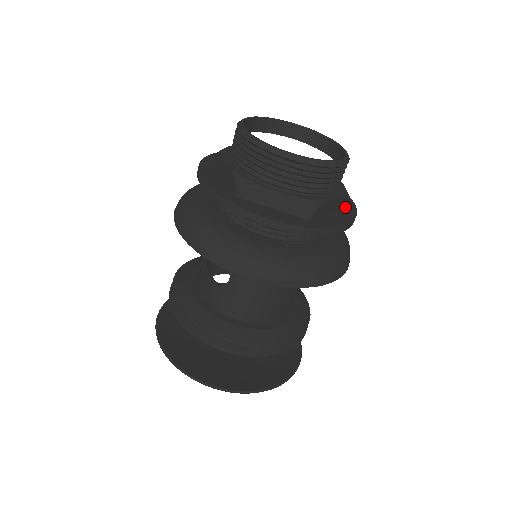
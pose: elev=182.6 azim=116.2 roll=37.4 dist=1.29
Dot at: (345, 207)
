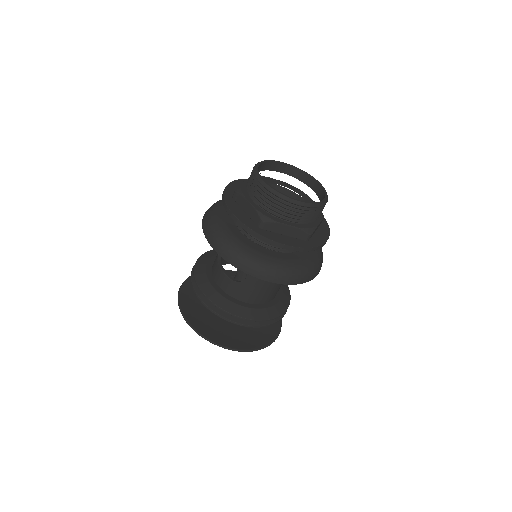
Dot at: (321, 223)
